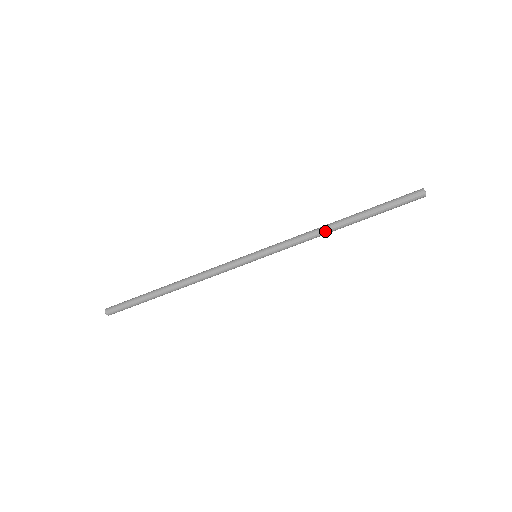
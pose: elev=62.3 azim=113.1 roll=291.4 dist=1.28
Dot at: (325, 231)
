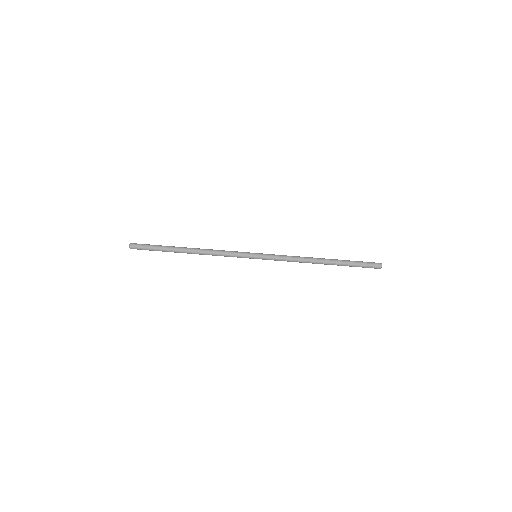
Dot at: (309, 258)
